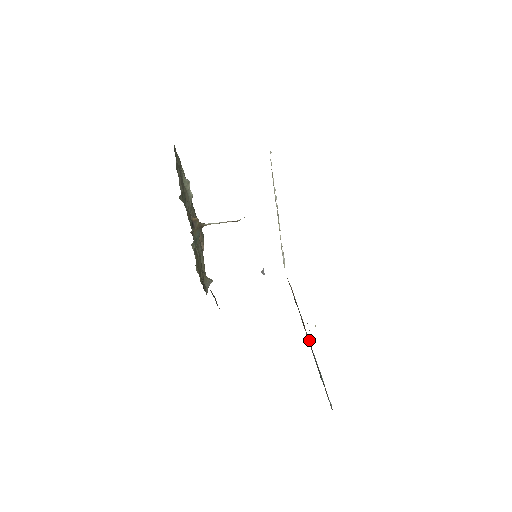
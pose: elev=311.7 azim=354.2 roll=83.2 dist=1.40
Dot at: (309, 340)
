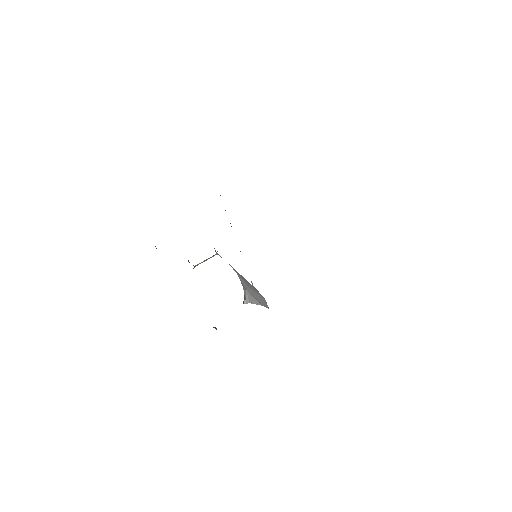
Dot at: occluded
